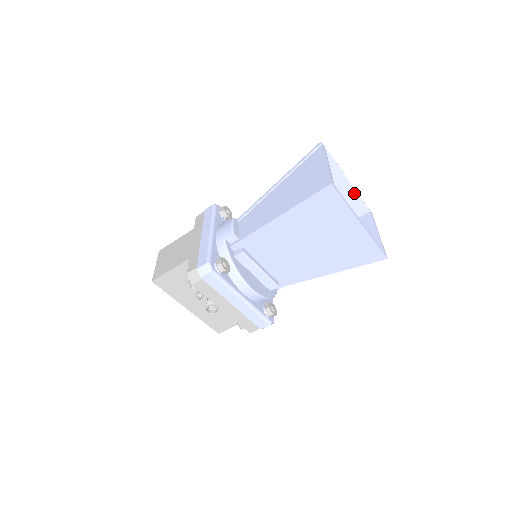
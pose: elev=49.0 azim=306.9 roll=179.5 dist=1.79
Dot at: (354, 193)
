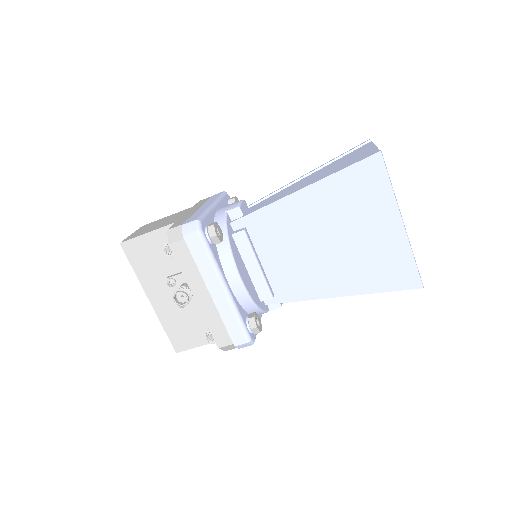
Dot at: occluded
